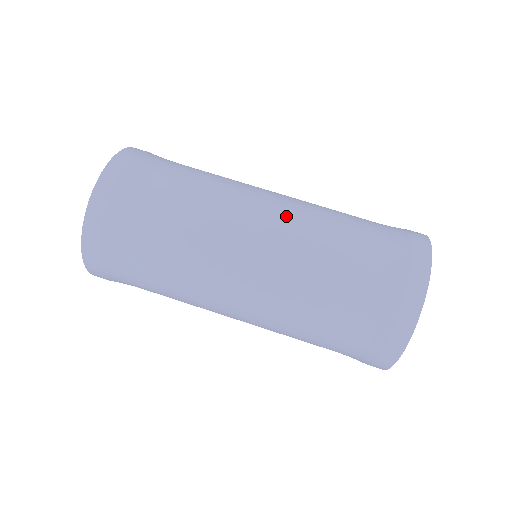
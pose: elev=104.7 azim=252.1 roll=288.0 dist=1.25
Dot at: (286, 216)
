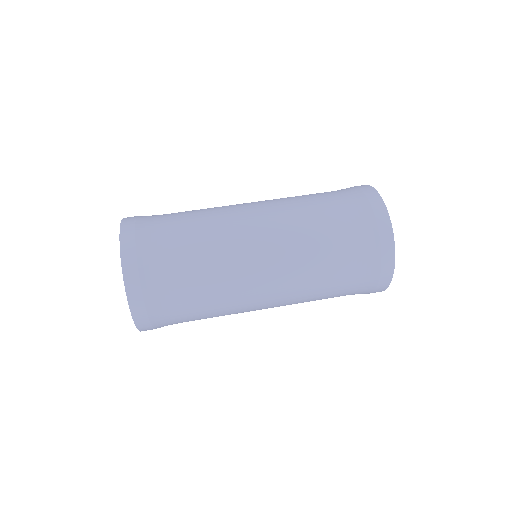
Dot at: (270, 210)
